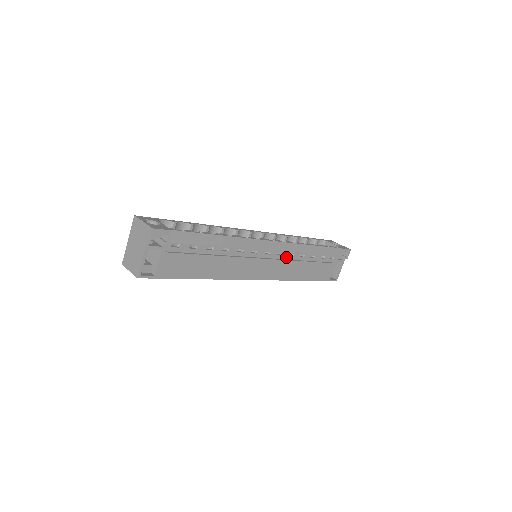
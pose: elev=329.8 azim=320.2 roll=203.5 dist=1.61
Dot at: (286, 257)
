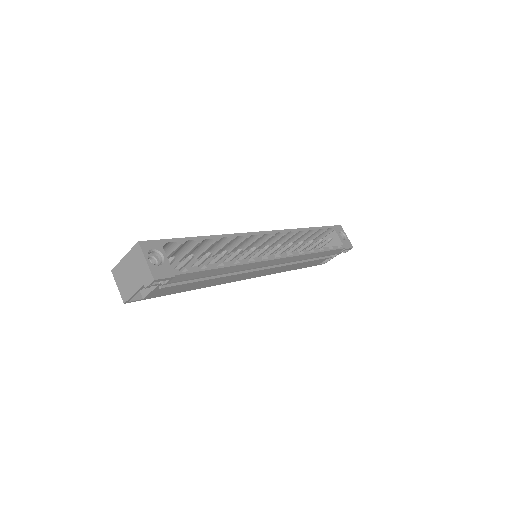
Dot at: occluded
